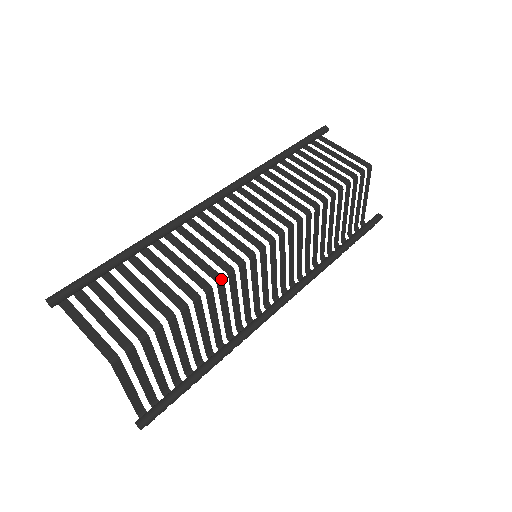
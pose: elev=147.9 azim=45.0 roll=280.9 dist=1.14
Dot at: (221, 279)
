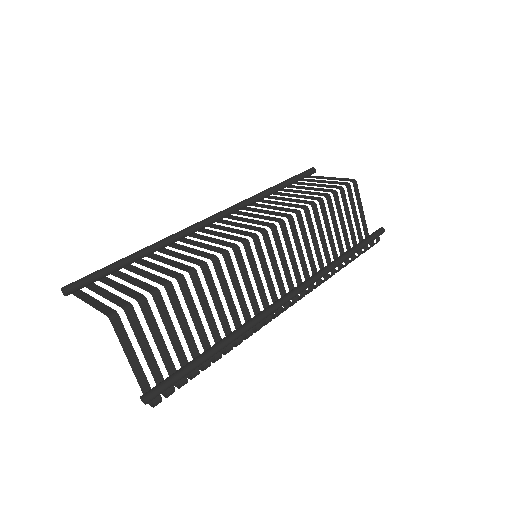
Dot at: (216, 258)
